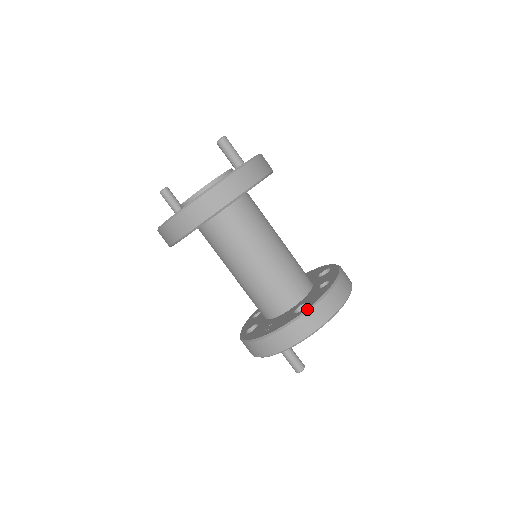
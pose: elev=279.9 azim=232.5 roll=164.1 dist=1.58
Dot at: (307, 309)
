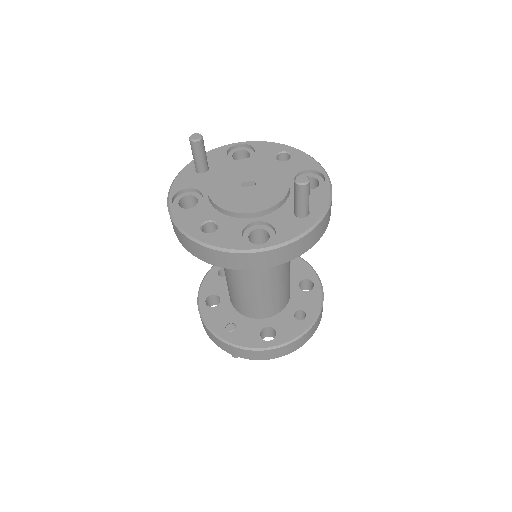
Dot at: (273, 347)
